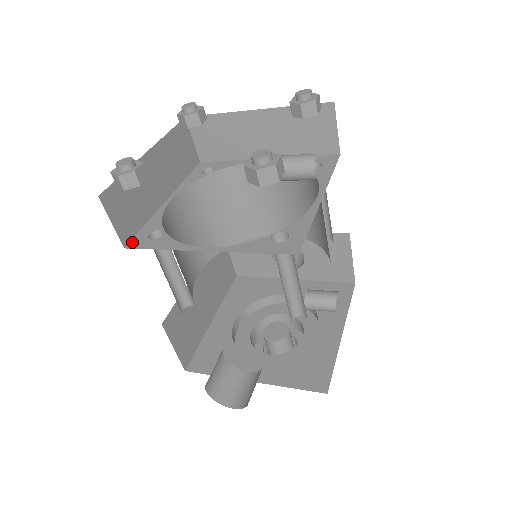
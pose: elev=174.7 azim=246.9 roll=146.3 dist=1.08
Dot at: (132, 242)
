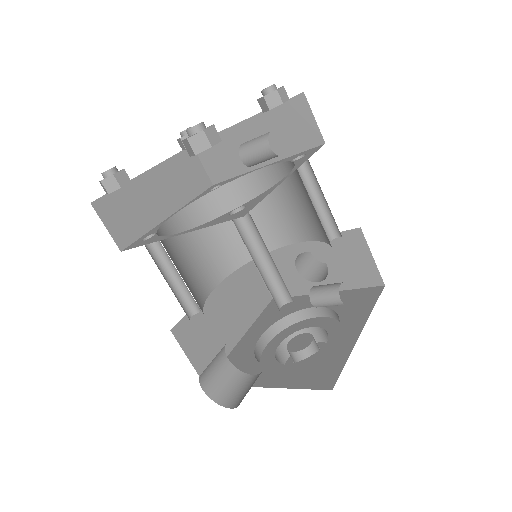
Dot at: (129, 246)
